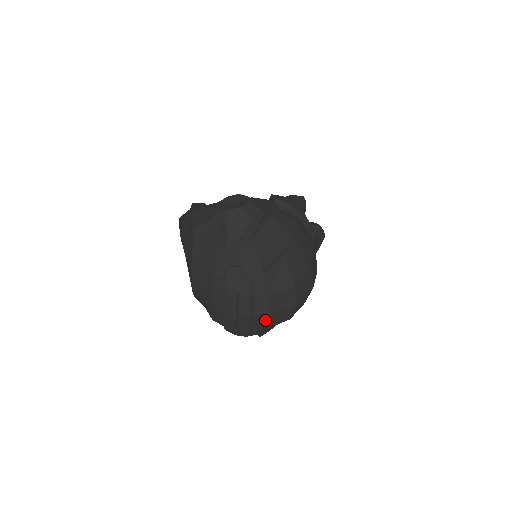
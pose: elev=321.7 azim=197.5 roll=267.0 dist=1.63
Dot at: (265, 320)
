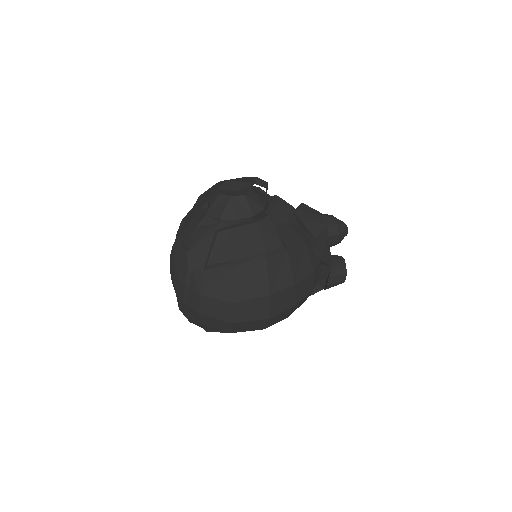
Dot at: (198, 317)
